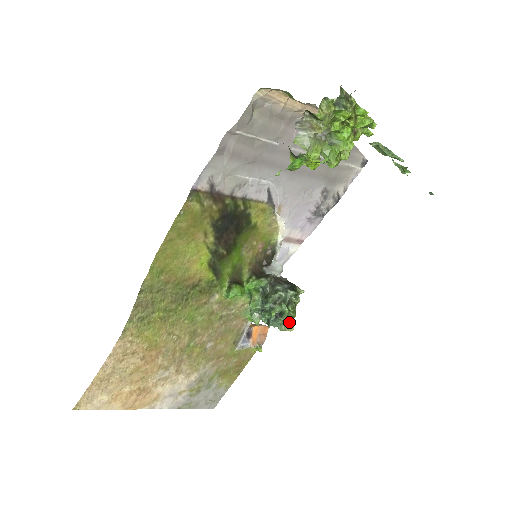
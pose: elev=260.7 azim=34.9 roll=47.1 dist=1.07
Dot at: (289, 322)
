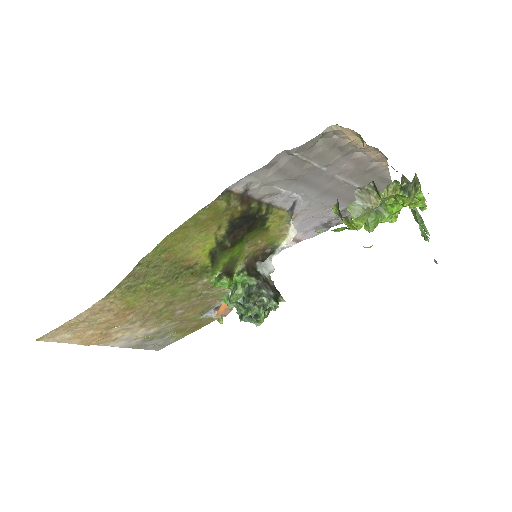
Dot at: (259, 321)
